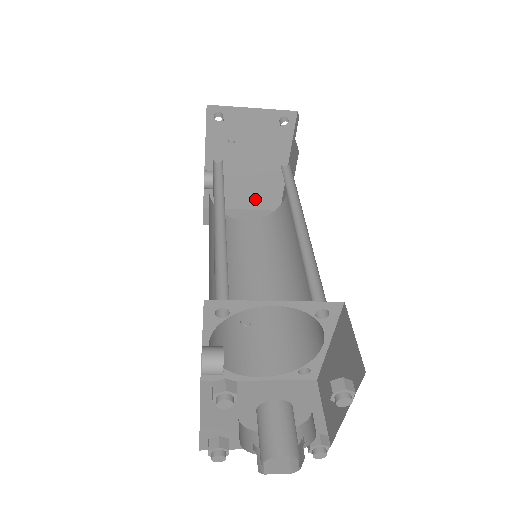
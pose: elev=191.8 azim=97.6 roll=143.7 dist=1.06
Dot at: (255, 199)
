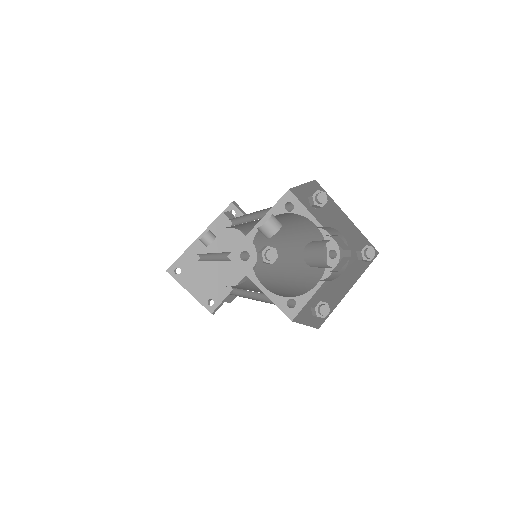
Dot at: (211, 283)
